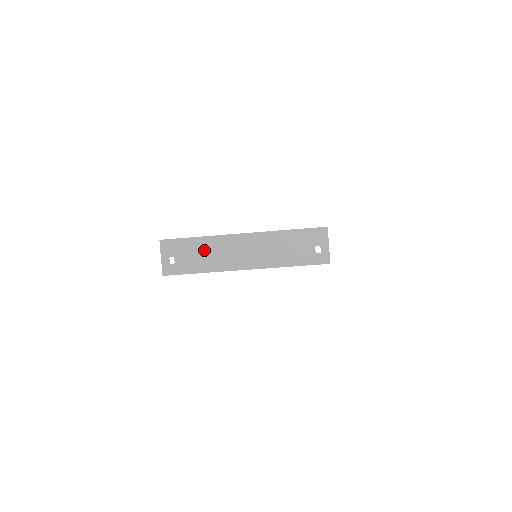
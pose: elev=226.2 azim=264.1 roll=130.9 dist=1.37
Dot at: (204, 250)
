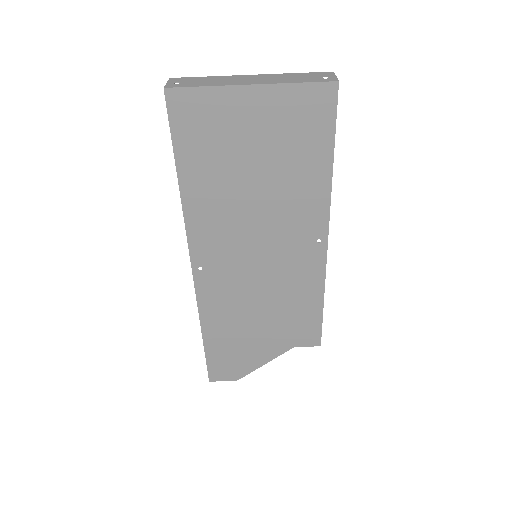
Dot at: (211, 80)
